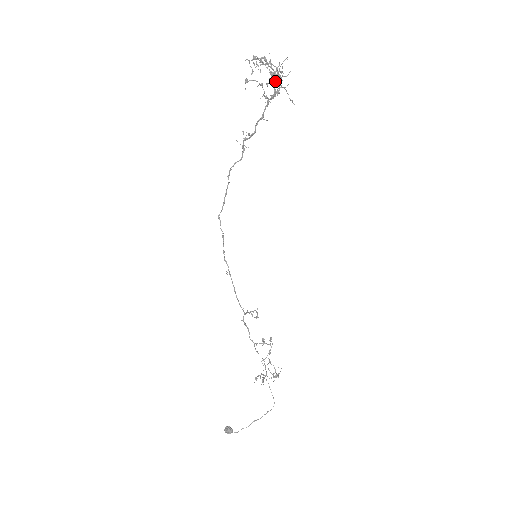
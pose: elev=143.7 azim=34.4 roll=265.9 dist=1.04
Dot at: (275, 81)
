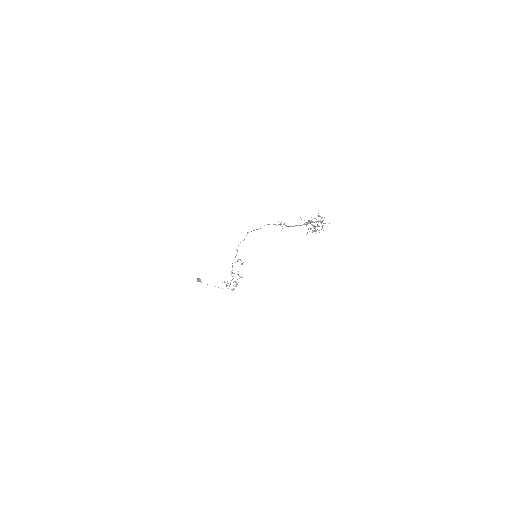
Dot at: (314, 231)
